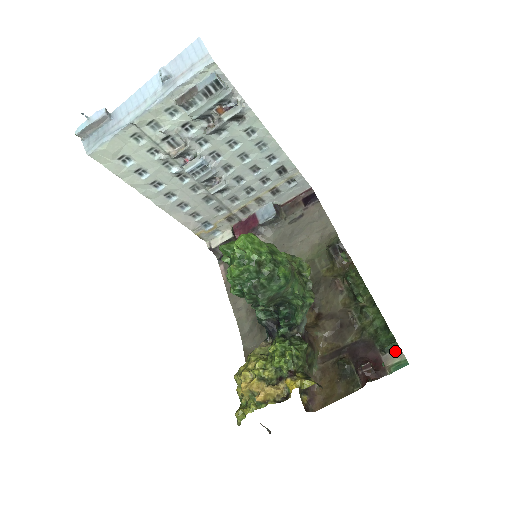
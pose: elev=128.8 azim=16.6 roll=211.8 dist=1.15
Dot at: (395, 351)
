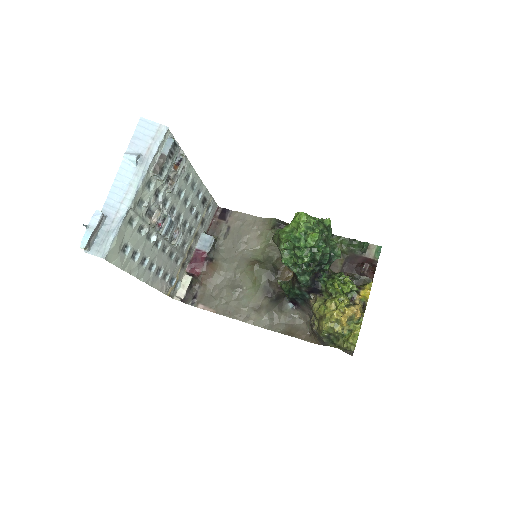
Dot at: (368, 247)
